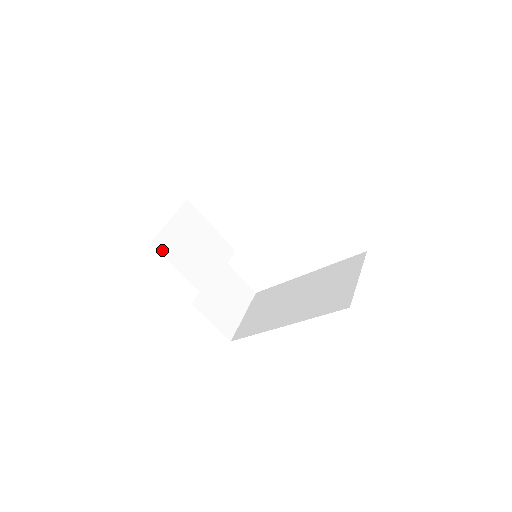
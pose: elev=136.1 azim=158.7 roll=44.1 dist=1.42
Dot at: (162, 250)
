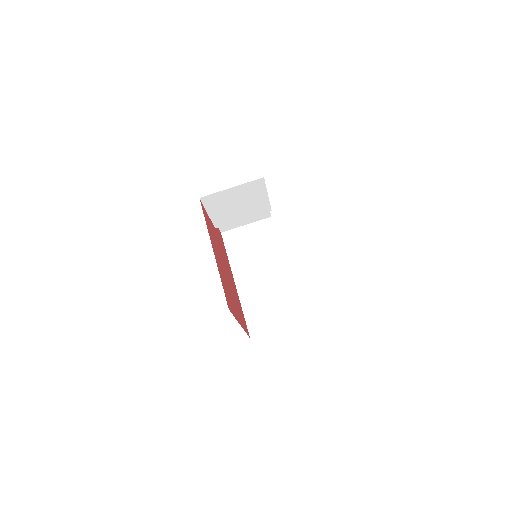
Dot at: (206, 202)
